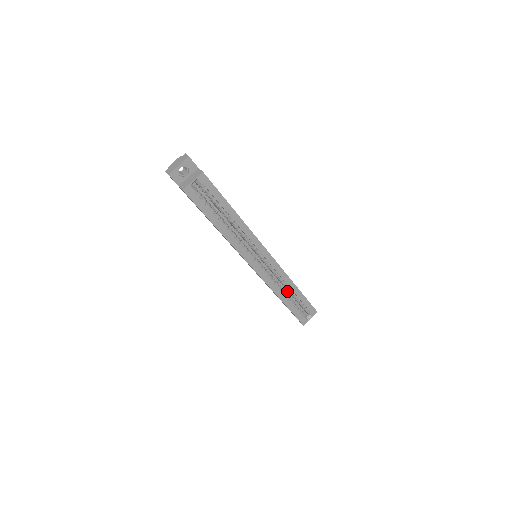
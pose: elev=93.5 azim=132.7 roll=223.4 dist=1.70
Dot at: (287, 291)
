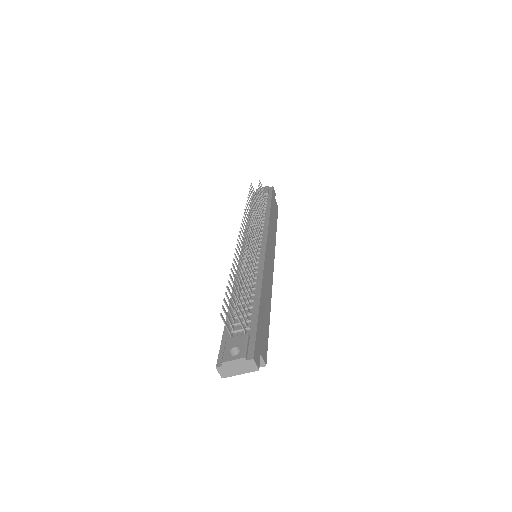
Dot at: occluded
